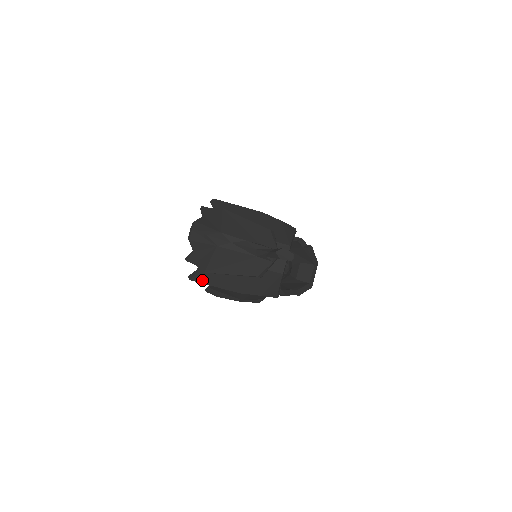
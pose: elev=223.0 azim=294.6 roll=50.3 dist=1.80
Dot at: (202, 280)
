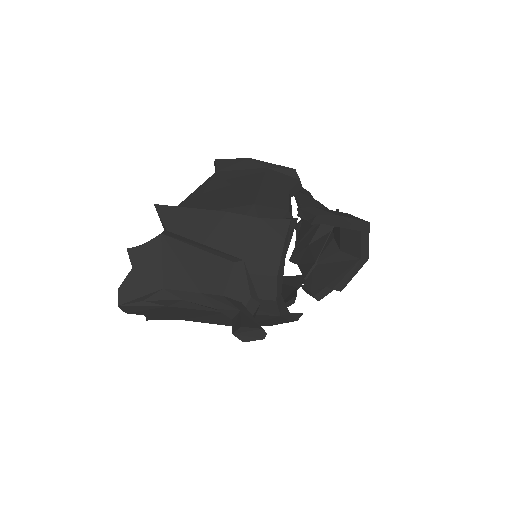
Dot at: occluded
